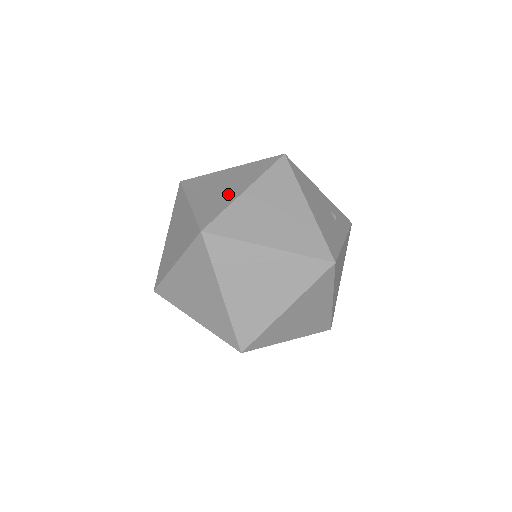
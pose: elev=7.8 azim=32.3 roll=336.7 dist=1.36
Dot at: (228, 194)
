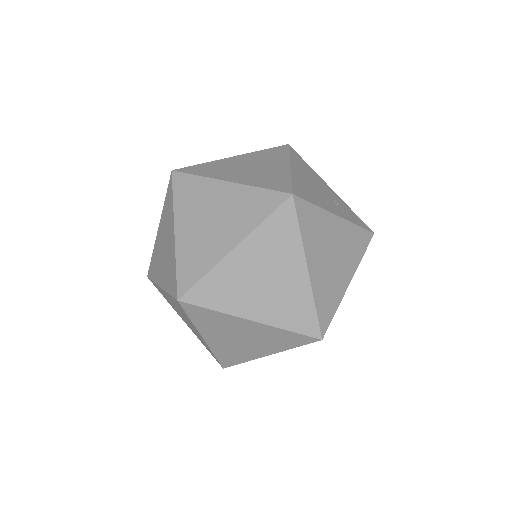
Dot at: occluded
